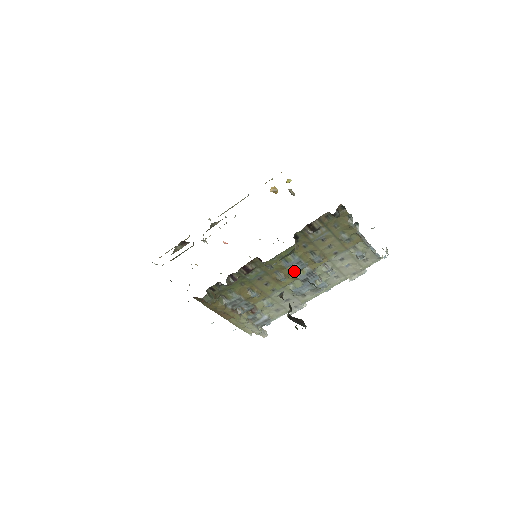
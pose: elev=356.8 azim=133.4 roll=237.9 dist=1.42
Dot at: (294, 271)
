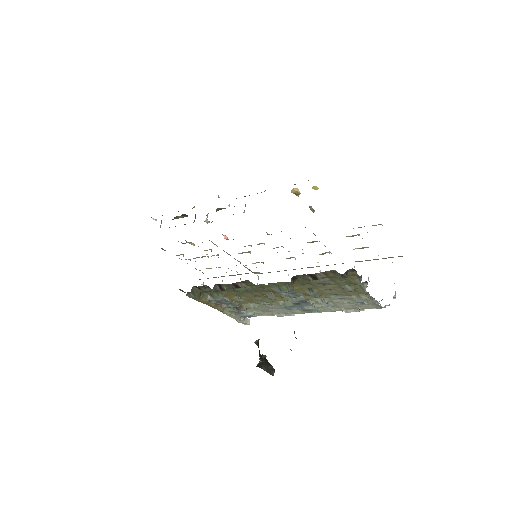
Dot at: (286, 297)
